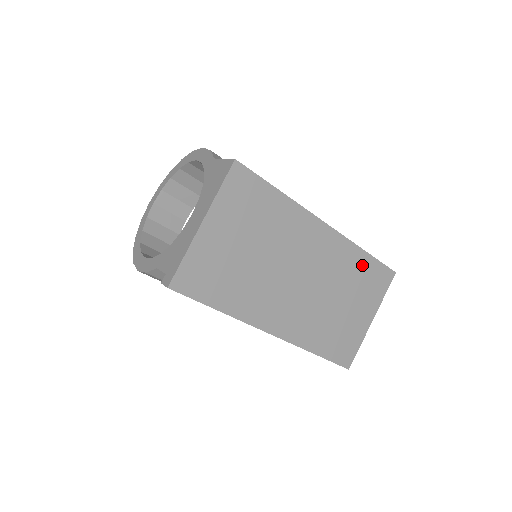
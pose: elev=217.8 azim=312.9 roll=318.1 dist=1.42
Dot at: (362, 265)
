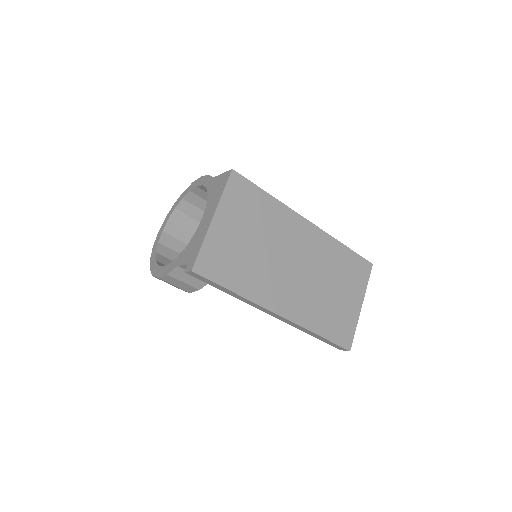
Dot at: (344, 257)
